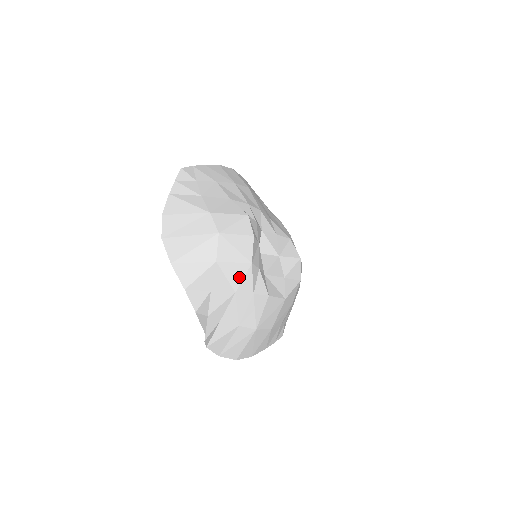
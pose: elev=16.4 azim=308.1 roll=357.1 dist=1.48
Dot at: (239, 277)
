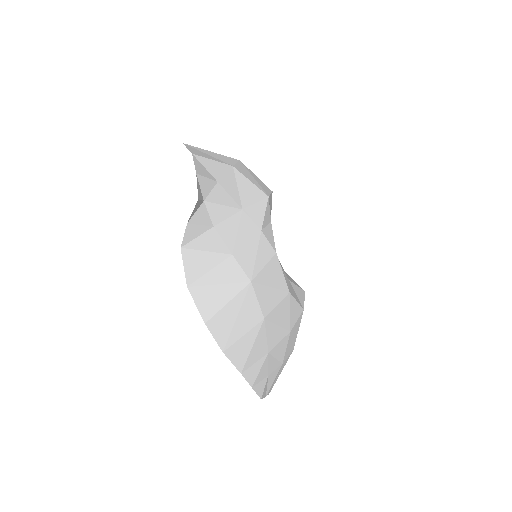
Dot at: (251, 198)
